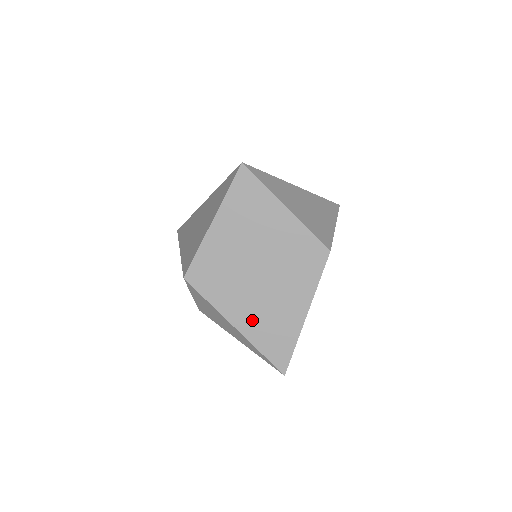
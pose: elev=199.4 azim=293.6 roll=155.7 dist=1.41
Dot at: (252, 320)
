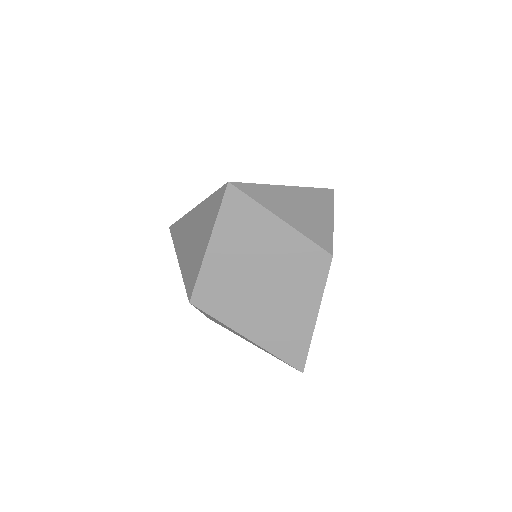
Dot at: (264, 330)
